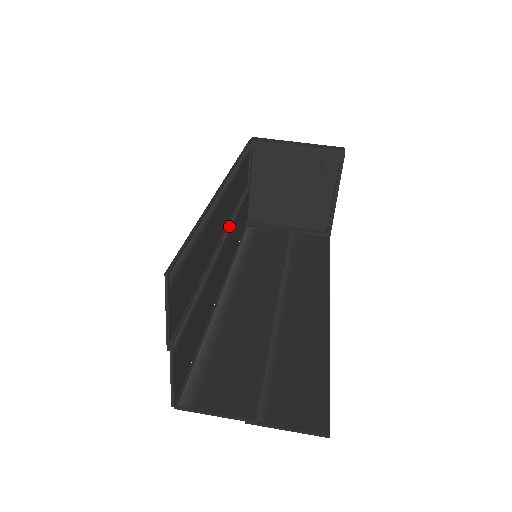
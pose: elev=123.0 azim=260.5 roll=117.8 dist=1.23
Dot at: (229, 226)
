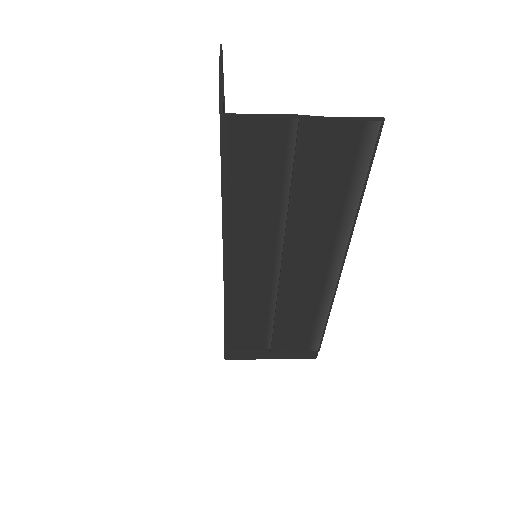
Dot at: occluded
